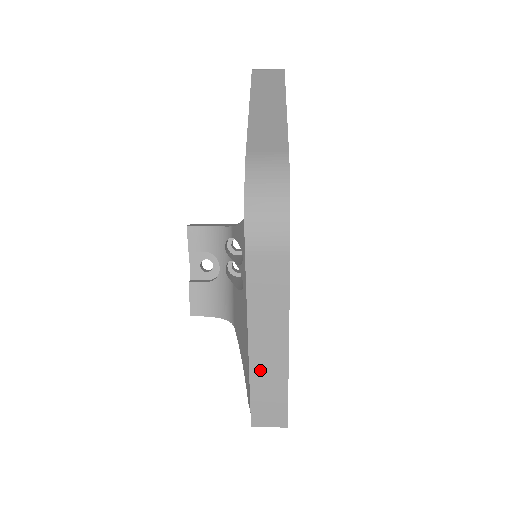
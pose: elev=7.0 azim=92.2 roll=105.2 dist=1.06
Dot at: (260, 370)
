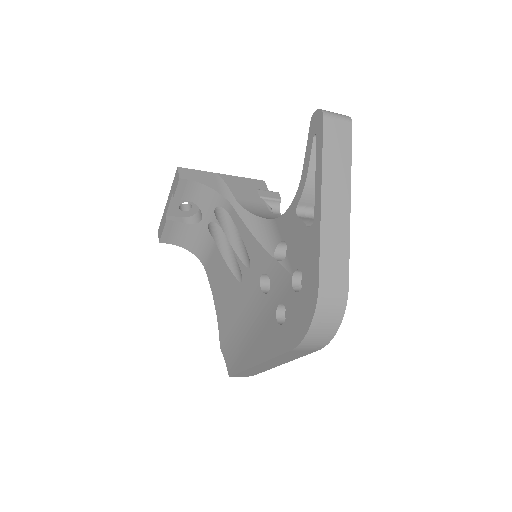
Dot at: (256, 368)
